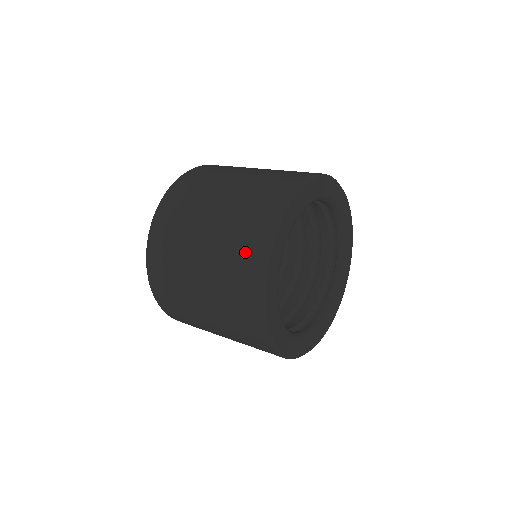
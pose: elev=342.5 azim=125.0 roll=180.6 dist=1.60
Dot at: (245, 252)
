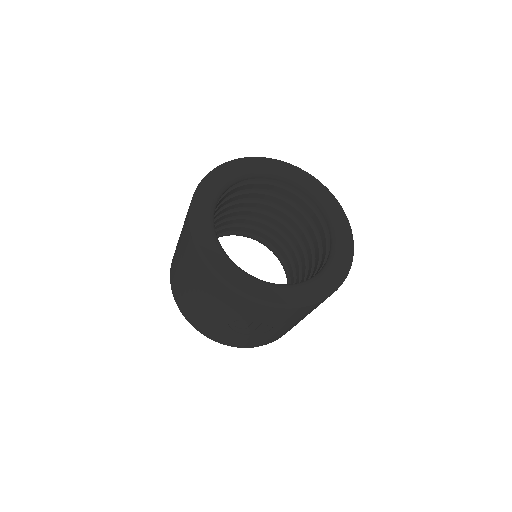
Dot at: occluded
